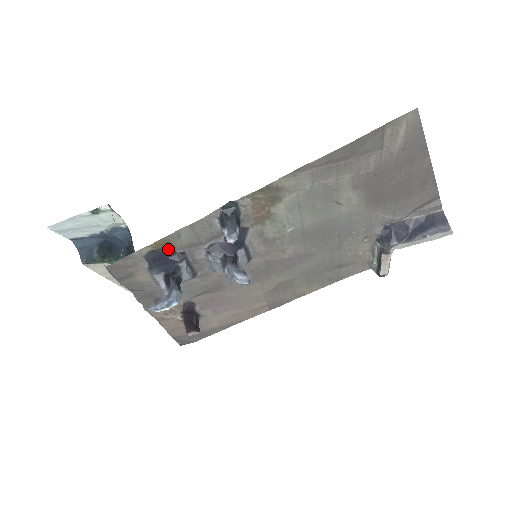
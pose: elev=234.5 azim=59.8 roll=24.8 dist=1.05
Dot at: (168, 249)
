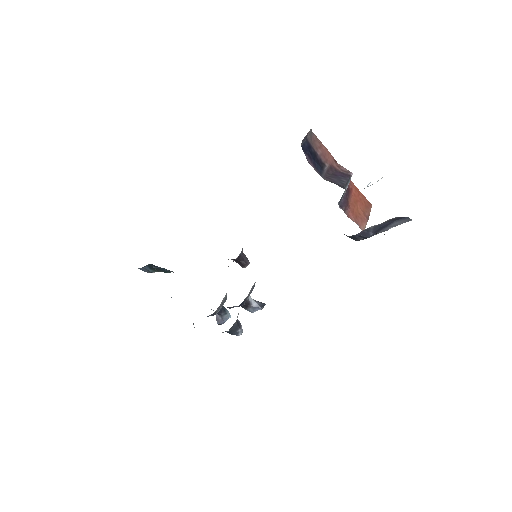
Dot at: occluded
